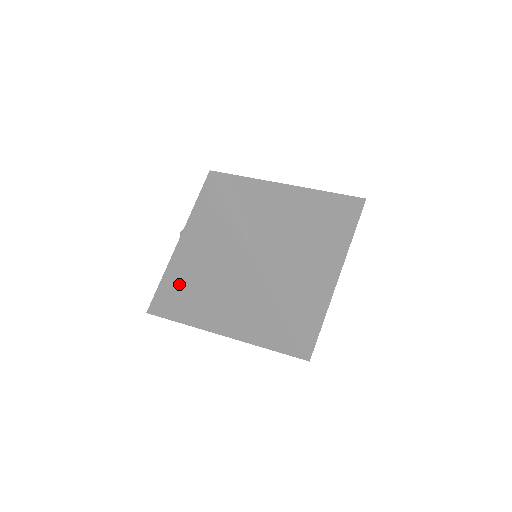
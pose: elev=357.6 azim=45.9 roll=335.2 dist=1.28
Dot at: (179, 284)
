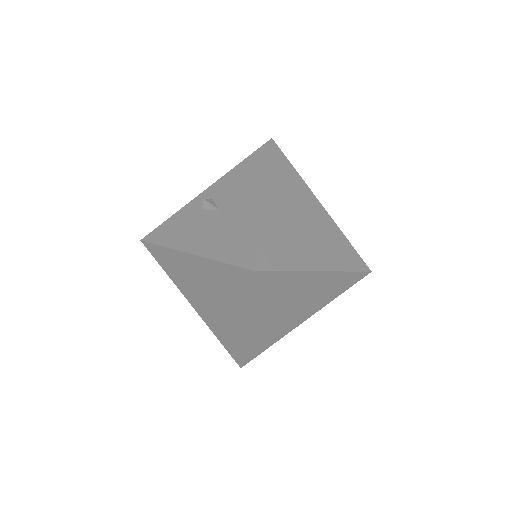
Dot at: (179, 264)
